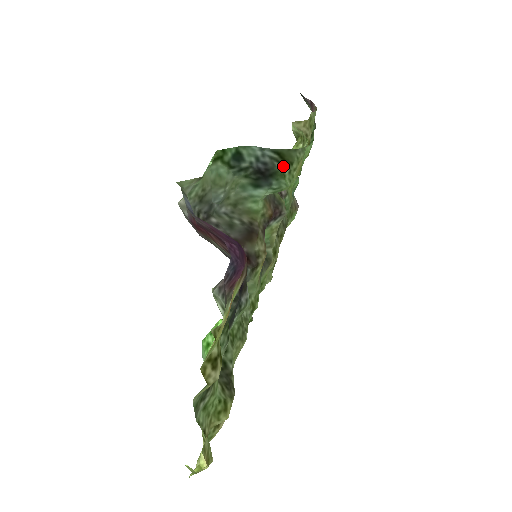
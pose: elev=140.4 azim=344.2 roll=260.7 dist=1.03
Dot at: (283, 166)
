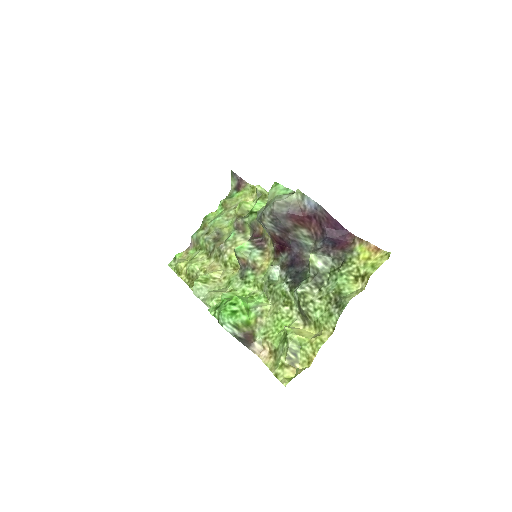
Dot at: occluded
